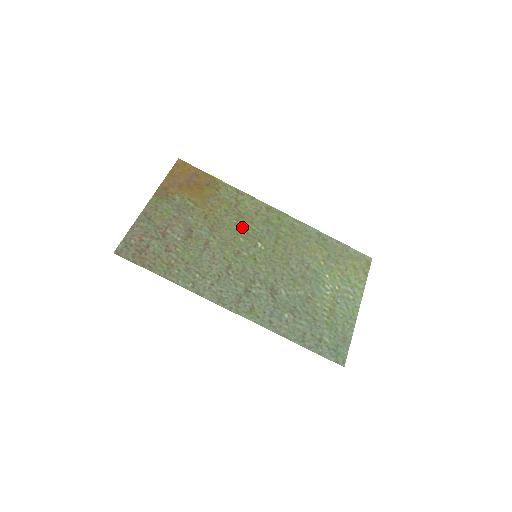
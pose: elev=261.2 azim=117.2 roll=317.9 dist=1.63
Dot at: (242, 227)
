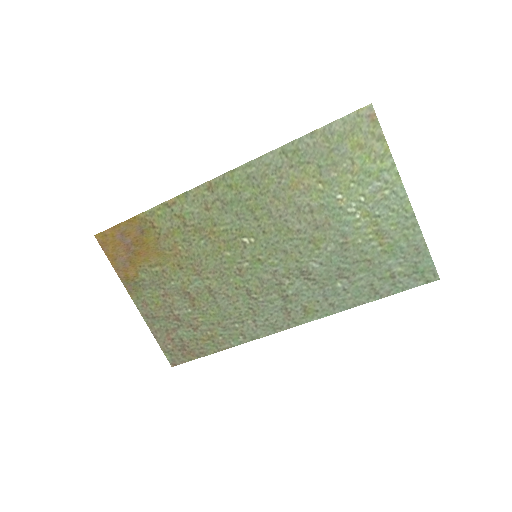
Dot at: (214, 240)
